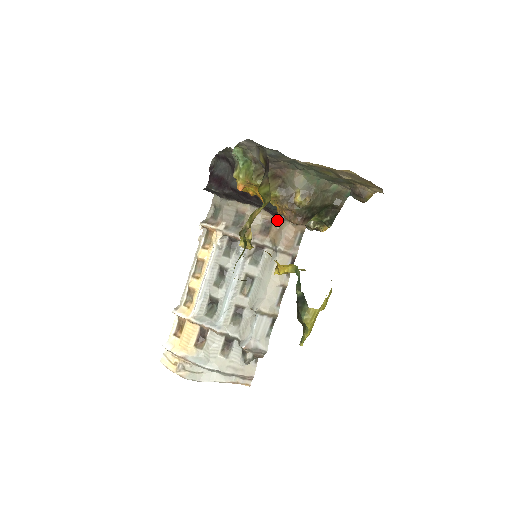
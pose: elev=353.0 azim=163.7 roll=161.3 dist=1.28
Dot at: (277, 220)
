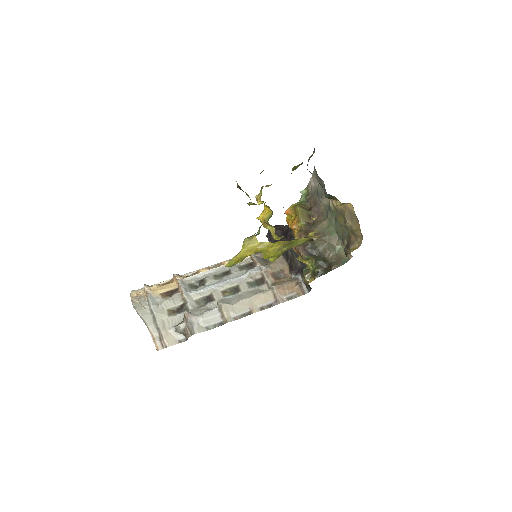
Dot at: (290, 276)
